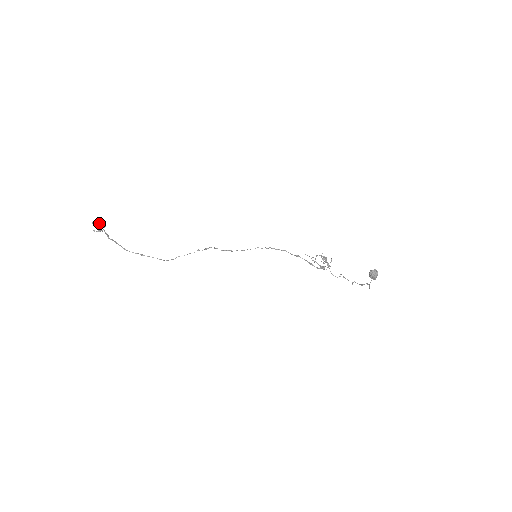
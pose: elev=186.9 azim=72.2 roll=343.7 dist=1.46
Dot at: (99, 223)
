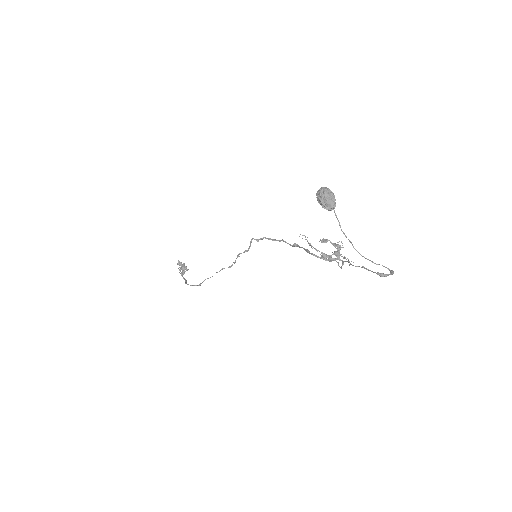
Dot at: (183, 264)
